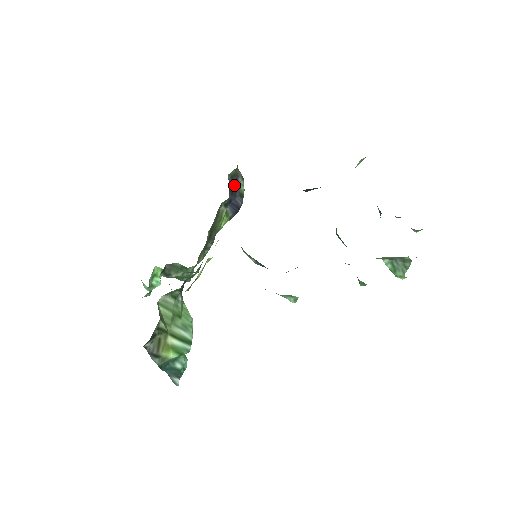
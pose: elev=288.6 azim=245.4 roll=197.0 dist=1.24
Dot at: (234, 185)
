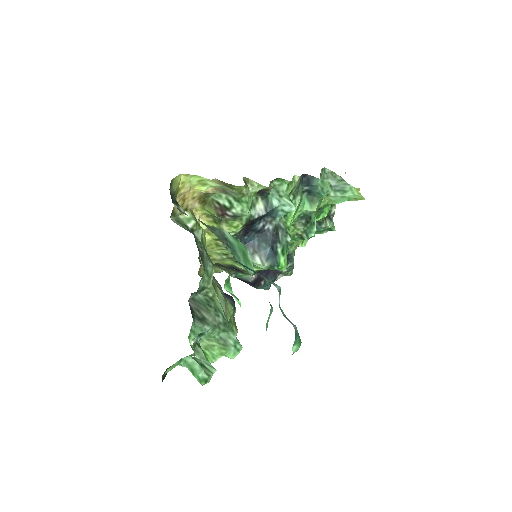
Dot at: occluded
